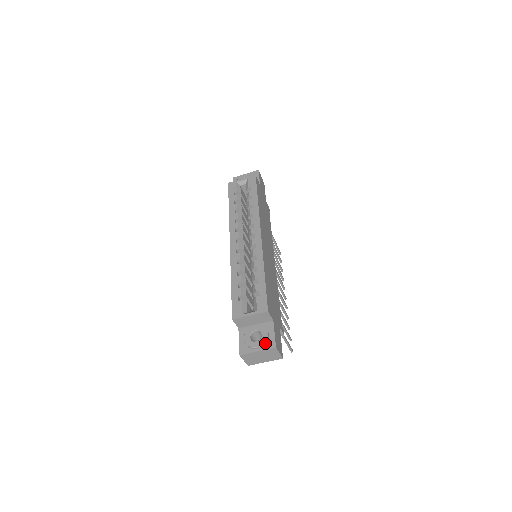
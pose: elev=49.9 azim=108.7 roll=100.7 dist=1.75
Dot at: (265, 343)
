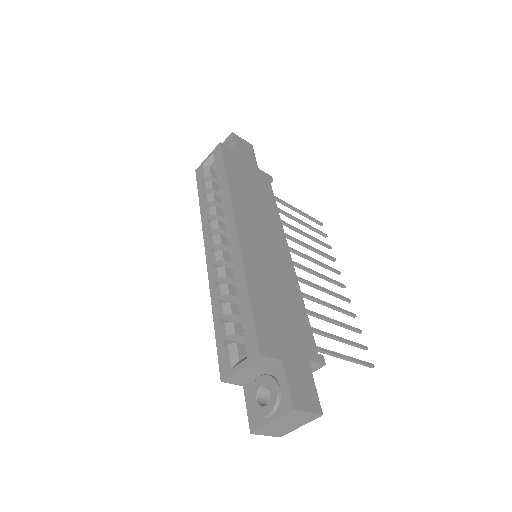
Dot at: (278, 405)
